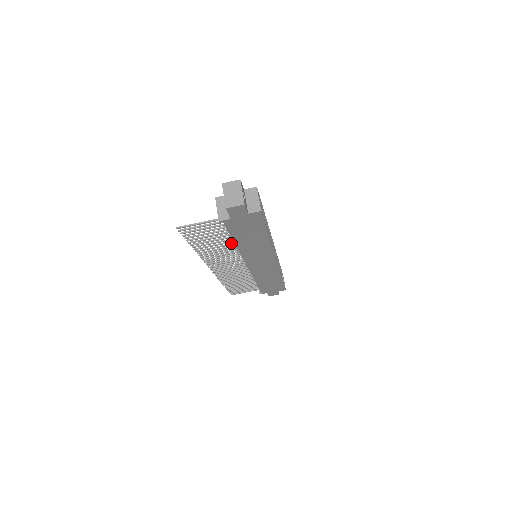
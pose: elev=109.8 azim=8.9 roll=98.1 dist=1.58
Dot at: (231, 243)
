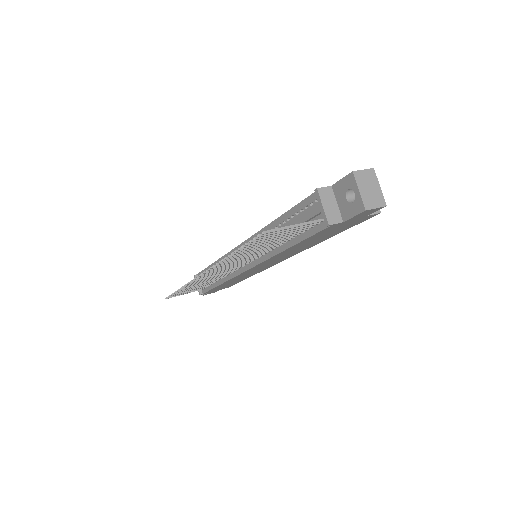
Dot at: occluded
